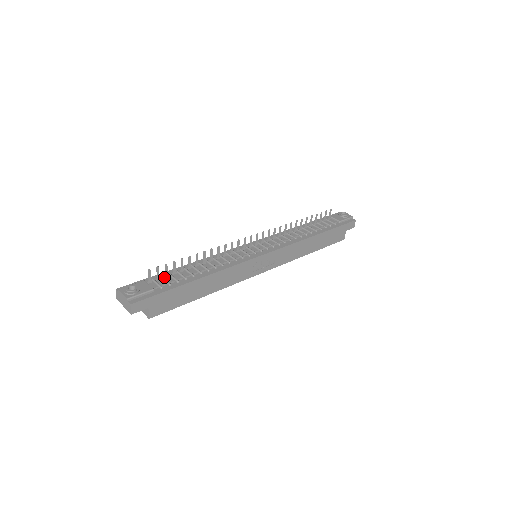
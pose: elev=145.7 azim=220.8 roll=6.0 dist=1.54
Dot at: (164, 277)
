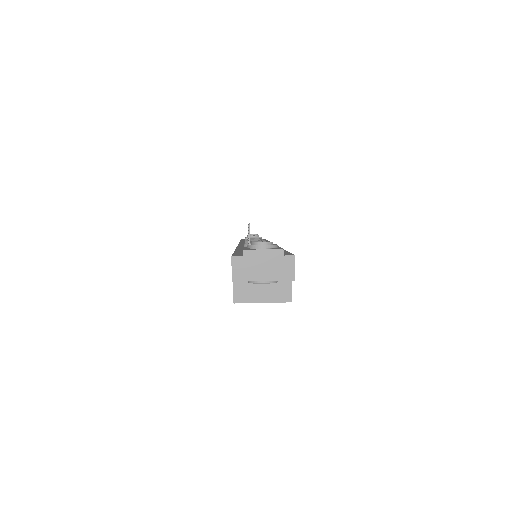
Dot at: occluded
